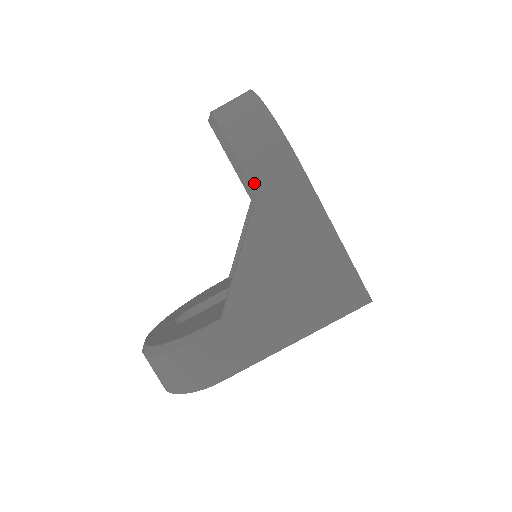
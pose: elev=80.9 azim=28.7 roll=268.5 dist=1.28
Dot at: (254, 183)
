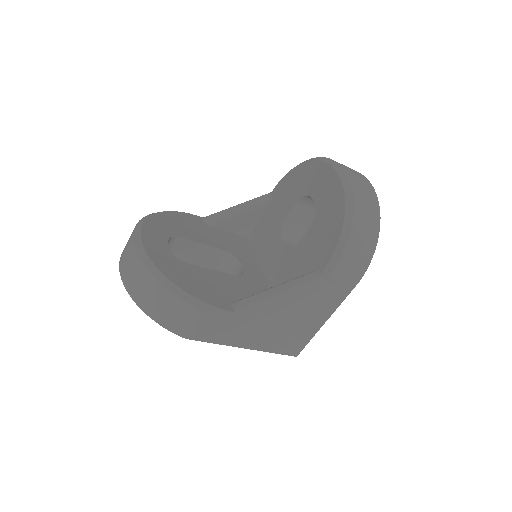
Dot at: (335, 270)
